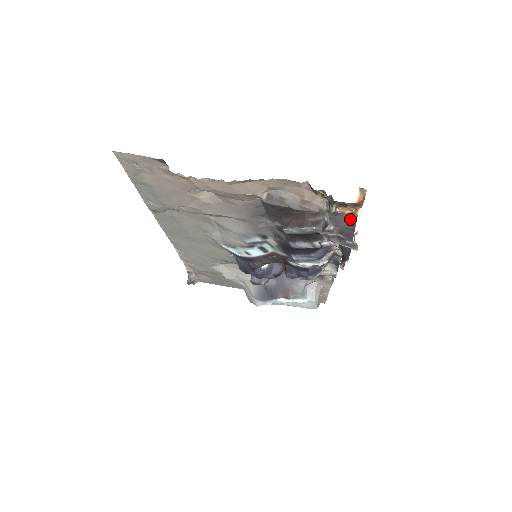
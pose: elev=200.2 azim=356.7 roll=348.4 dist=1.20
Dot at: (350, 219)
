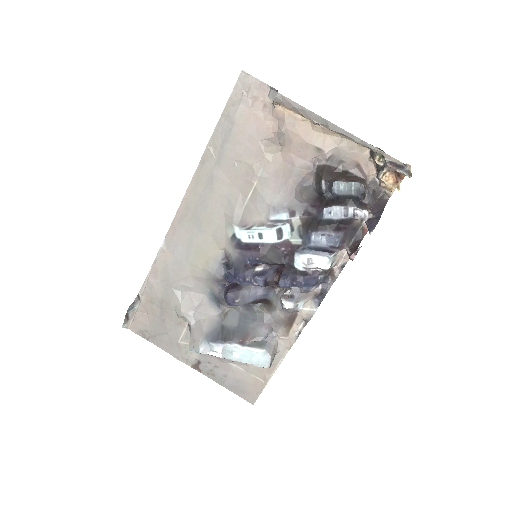
Dot at: (381, 202)
